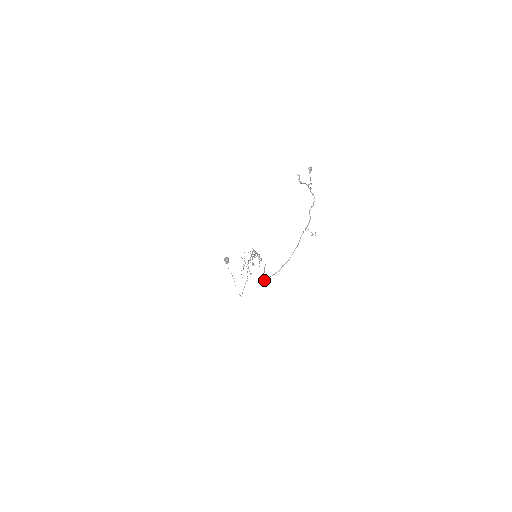
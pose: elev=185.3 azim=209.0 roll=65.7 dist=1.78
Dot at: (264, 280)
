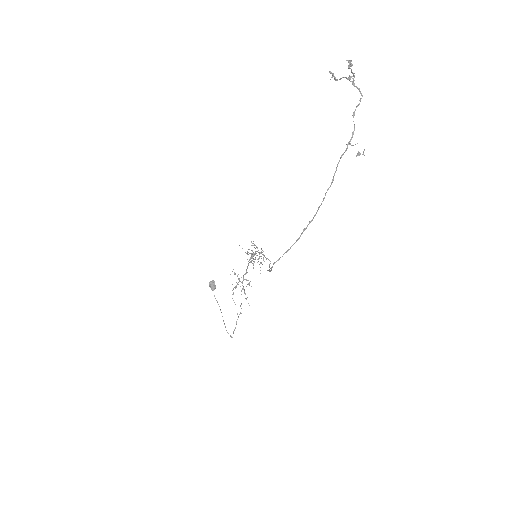
Dot at: (271, 269)
